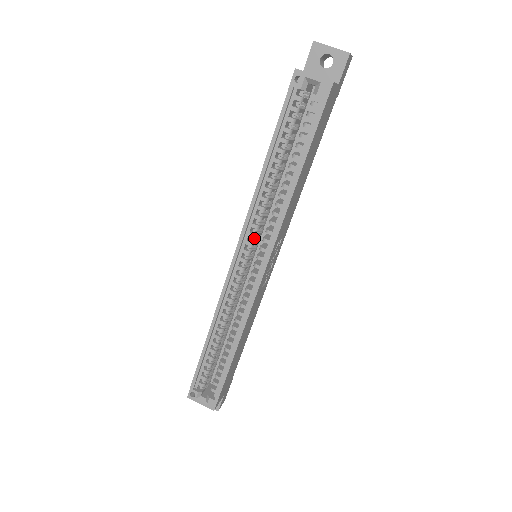
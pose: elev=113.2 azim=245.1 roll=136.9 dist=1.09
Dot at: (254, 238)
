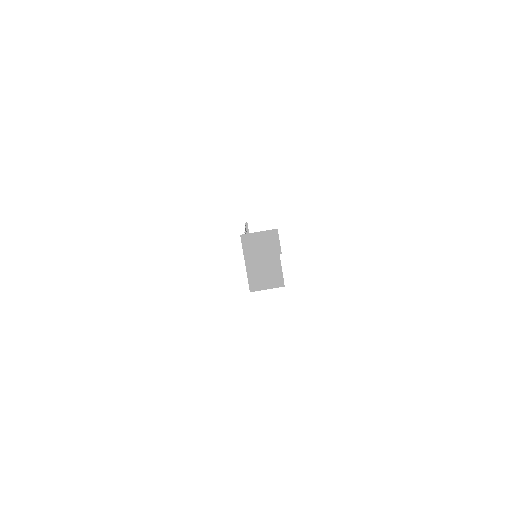
Dot at: occluded
